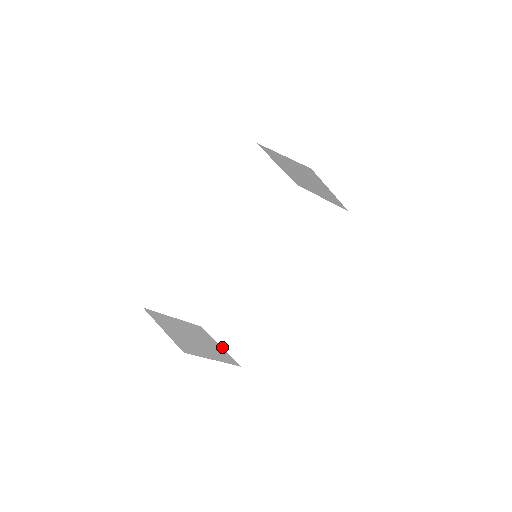
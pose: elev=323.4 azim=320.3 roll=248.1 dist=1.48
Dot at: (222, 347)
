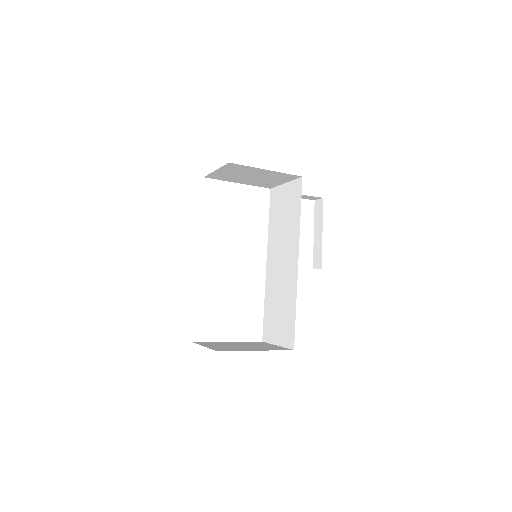
Dot at: (278, 345)
